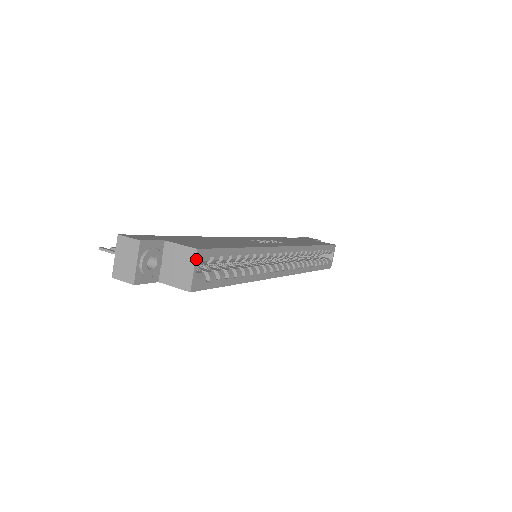
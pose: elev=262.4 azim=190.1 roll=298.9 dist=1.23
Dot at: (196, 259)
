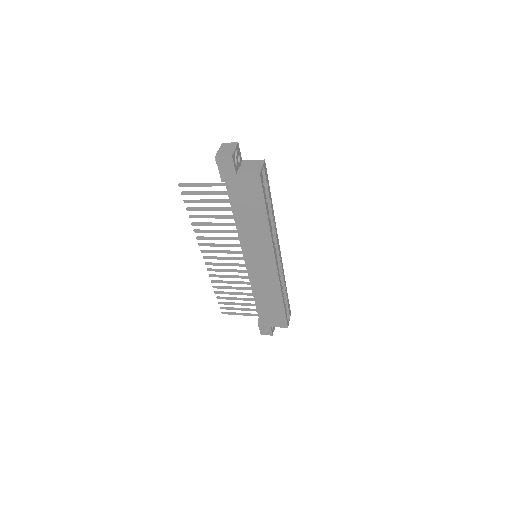
Dot at: (264, 163)
